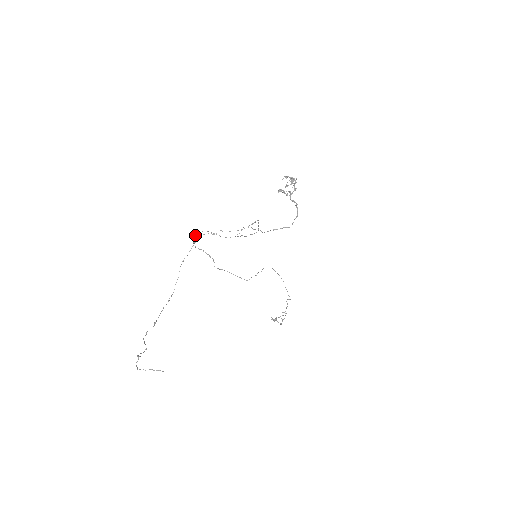
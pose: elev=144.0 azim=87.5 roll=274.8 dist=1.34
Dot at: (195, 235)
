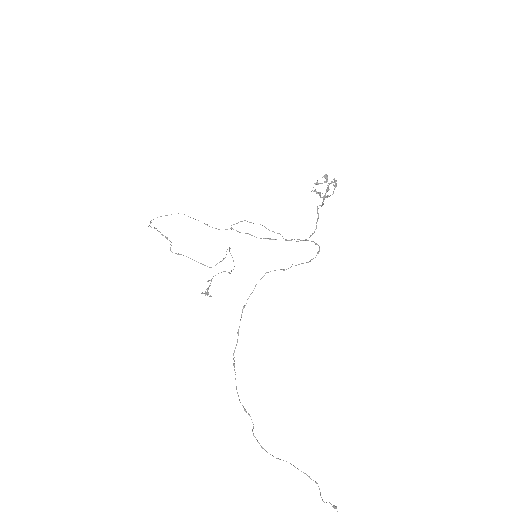
Dot at: (161, 216)
